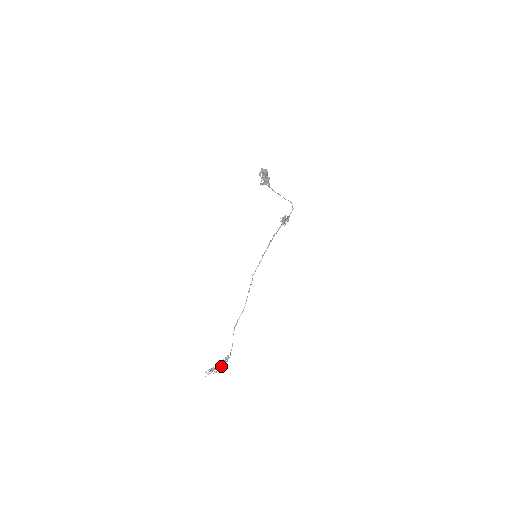
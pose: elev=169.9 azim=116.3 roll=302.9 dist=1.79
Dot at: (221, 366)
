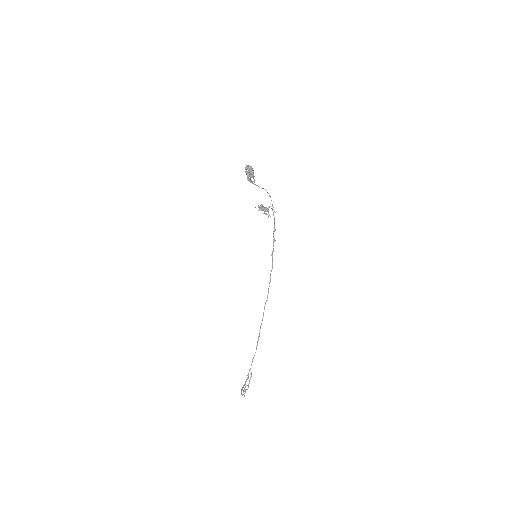
Dot at: (248, 386)
